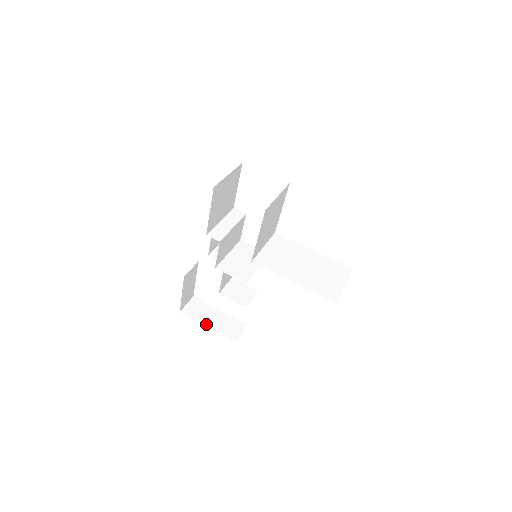
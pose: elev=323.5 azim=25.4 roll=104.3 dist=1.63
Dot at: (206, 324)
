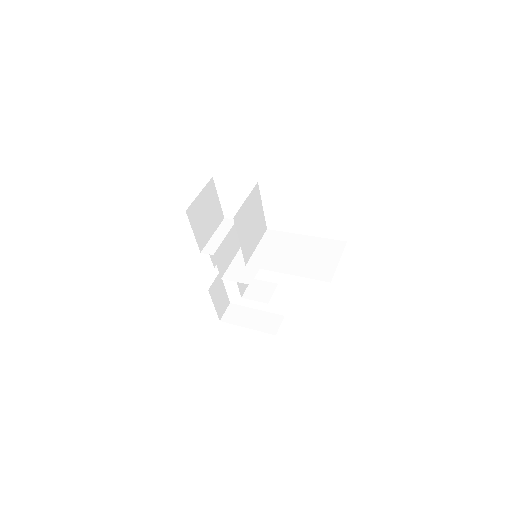
Dot at: (245, 326)
